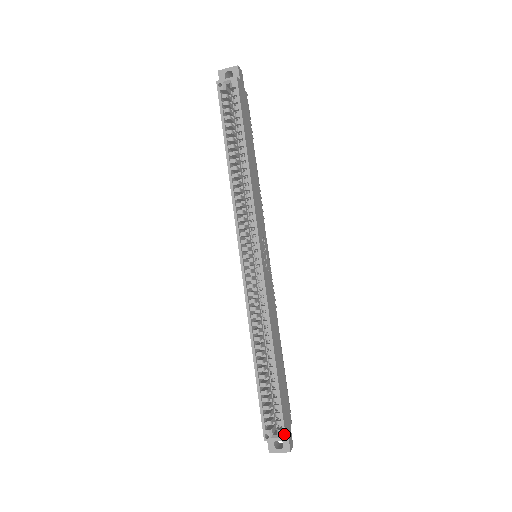
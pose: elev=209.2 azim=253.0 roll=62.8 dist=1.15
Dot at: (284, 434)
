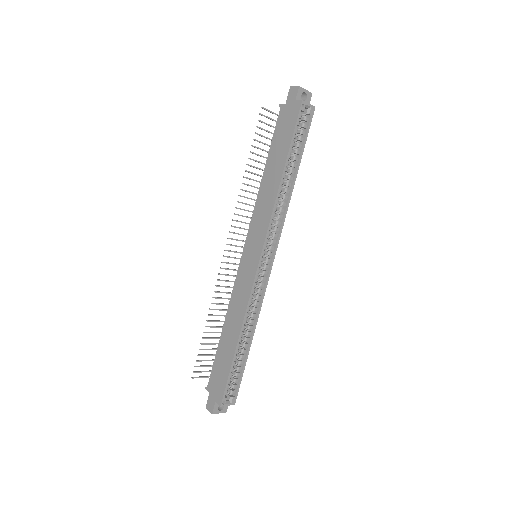
Dot at: (235, 400)
